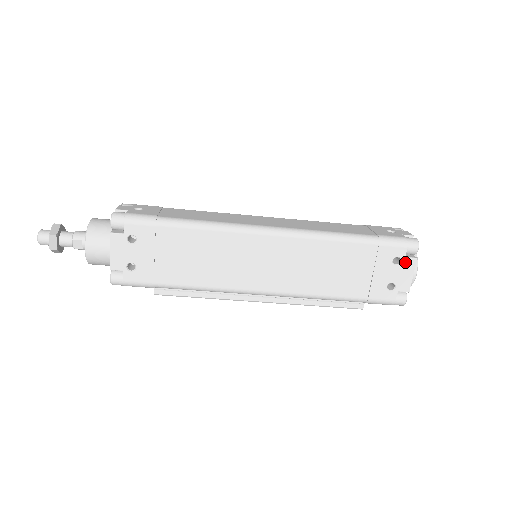
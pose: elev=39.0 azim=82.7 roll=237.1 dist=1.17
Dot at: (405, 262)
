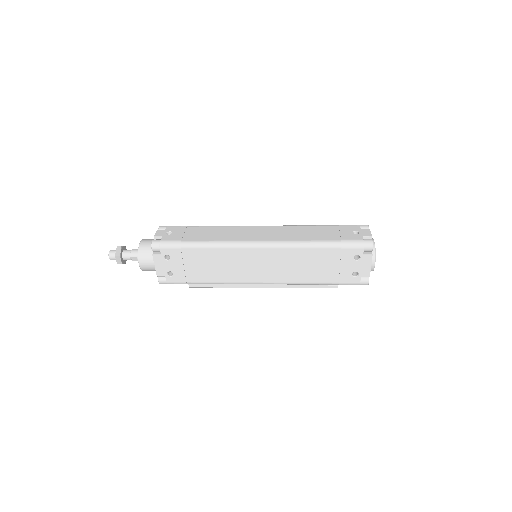
Dot at: (363, 258)
